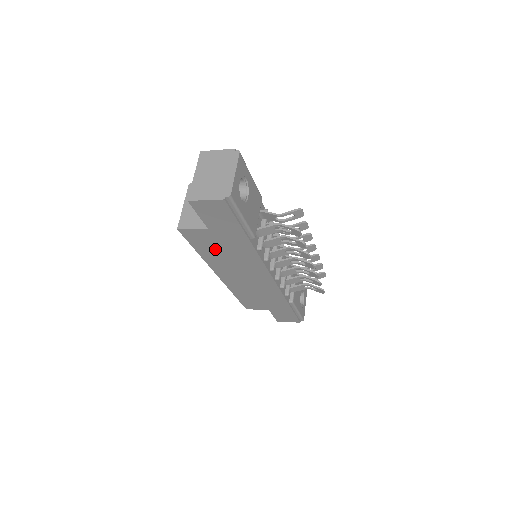
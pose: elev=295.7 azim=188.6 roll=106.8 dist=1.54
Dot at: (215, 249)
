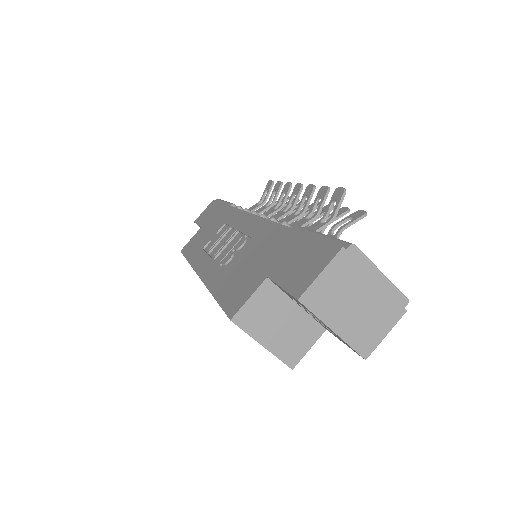
Dot at: occluded
